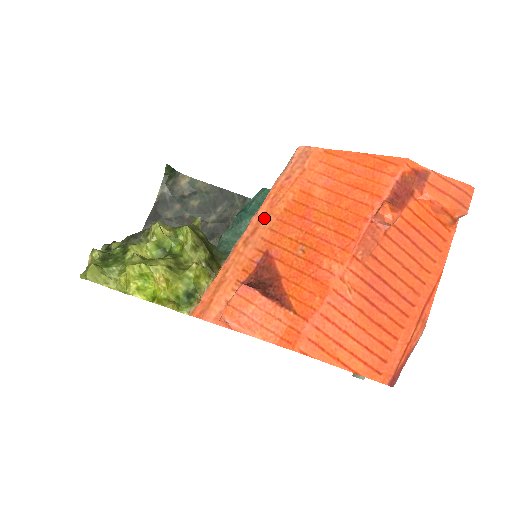
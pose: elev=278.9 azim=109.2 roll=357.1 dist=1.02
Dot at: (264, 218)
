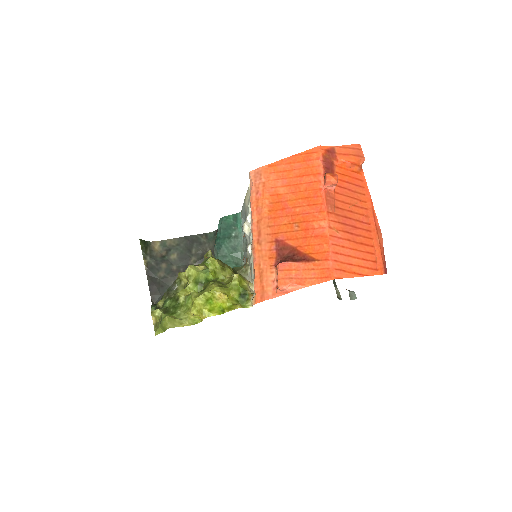
Dot at: (260, 223)
